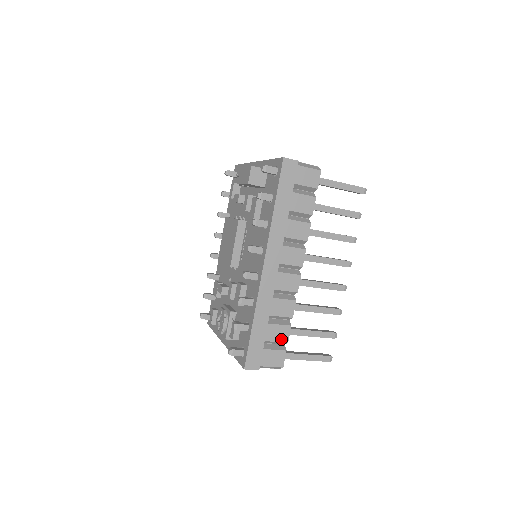
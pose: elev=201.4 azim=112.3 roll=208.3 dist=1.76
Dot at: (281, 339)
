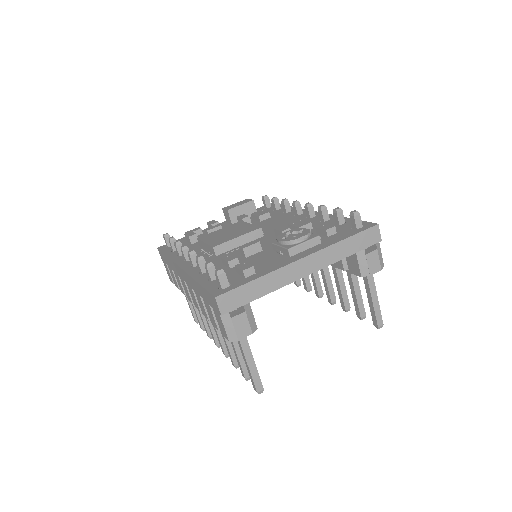
Dot at: occluded
